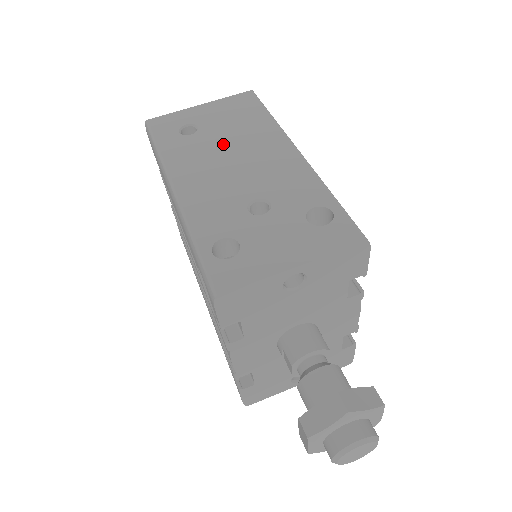
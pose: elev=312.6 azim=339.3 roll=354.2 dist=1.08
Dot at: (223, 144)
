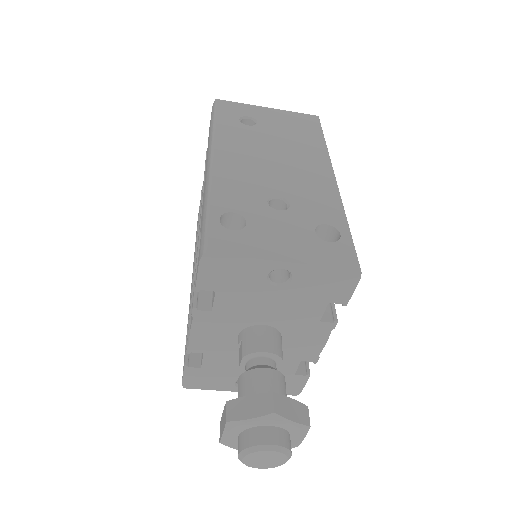
Dot at: (272, 144)
